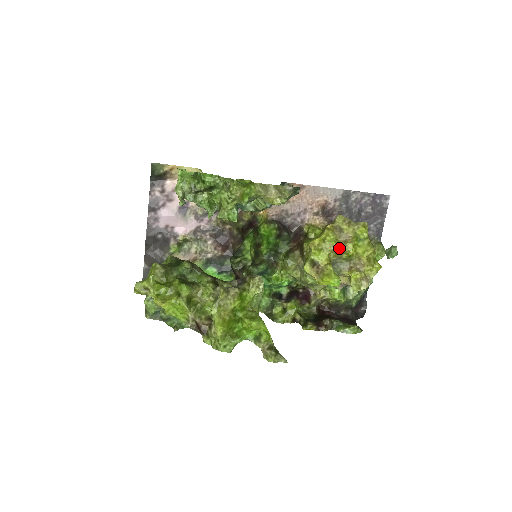
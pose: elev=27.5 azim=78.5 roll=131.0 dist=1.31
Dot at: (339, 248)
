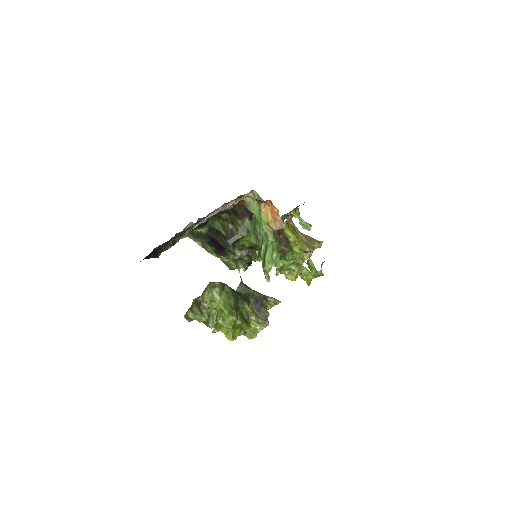
Dot at: occluded
